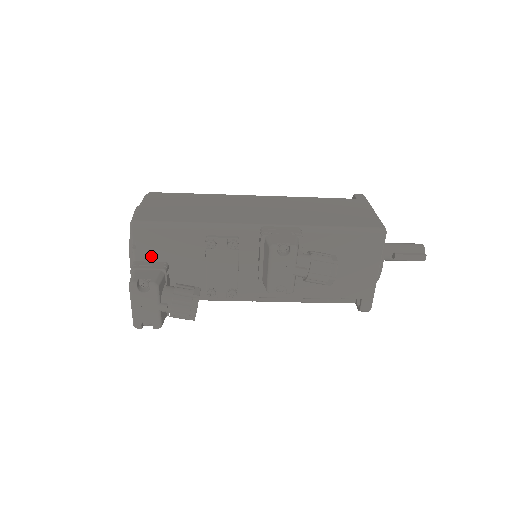
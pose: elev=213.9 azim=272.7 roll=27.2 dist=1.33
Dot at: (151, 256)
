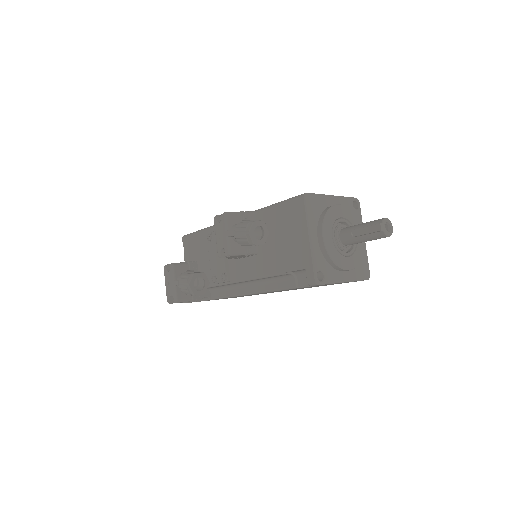
Dot at: (190, 257)
